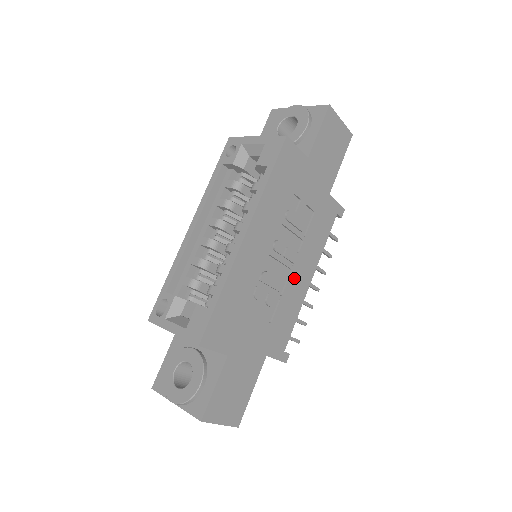
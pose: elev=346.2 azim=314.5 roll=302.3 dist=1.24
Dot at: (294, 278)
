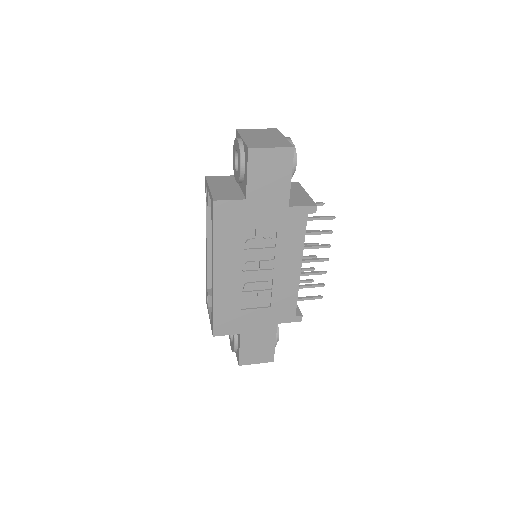
Dot at: (279, 275)
